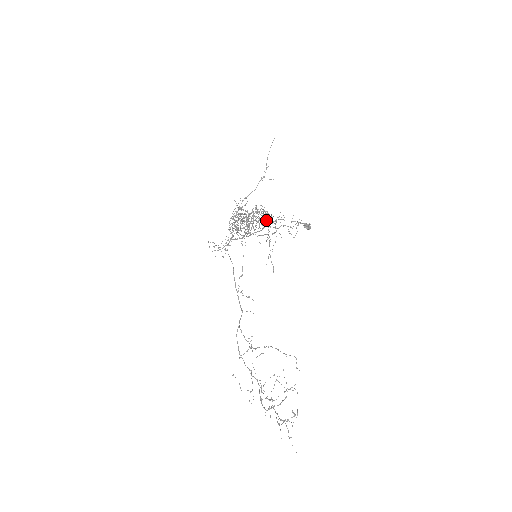
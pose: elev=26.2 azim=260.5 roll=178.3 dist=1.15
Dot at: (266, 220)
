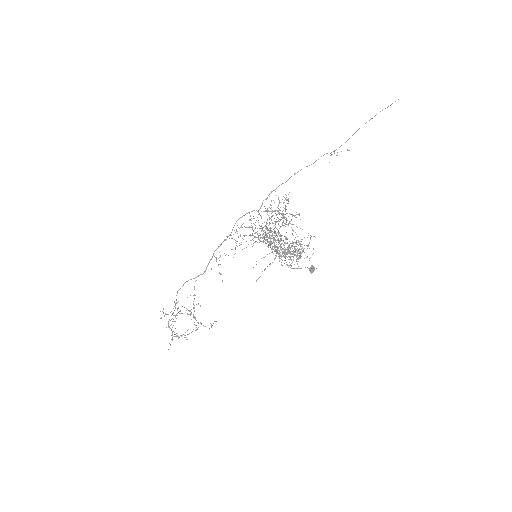
Dot at: occluded
